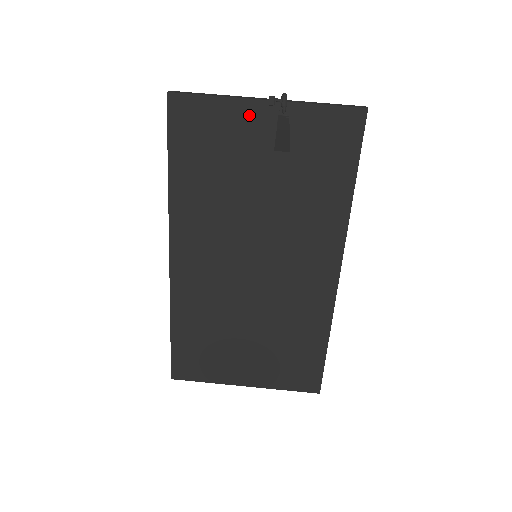
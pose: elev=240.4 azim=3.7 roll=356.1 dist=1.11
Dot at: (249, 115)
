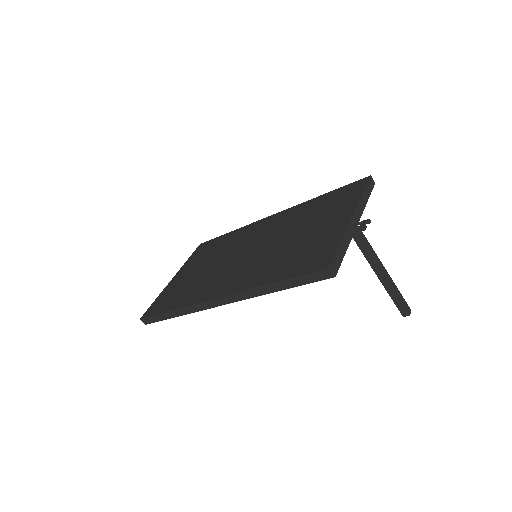
Dot at: occluded
